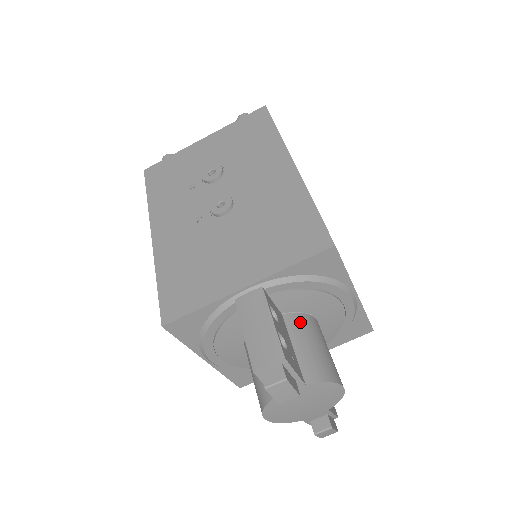
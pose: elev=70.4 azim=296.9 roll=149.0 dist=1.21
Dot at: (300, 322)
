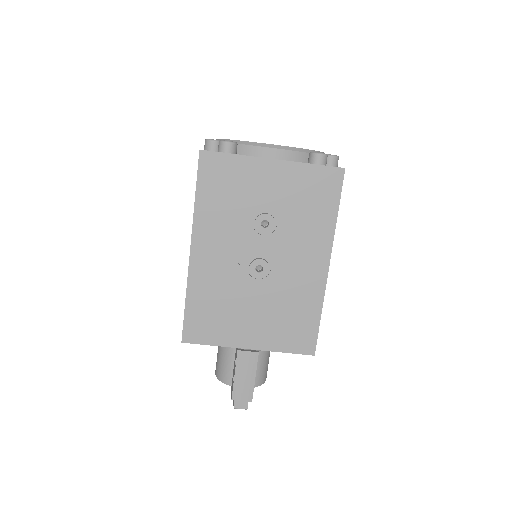
Dot at: occluded
